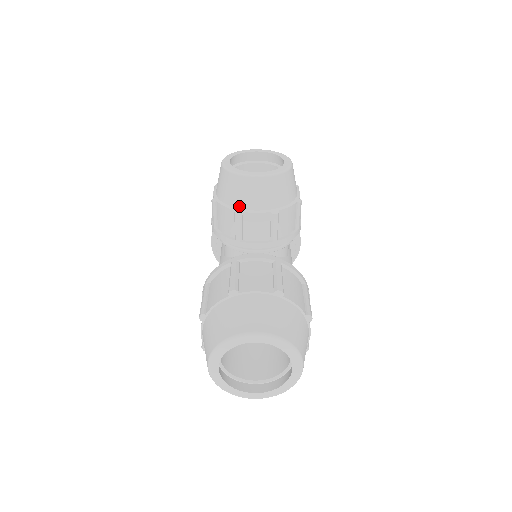
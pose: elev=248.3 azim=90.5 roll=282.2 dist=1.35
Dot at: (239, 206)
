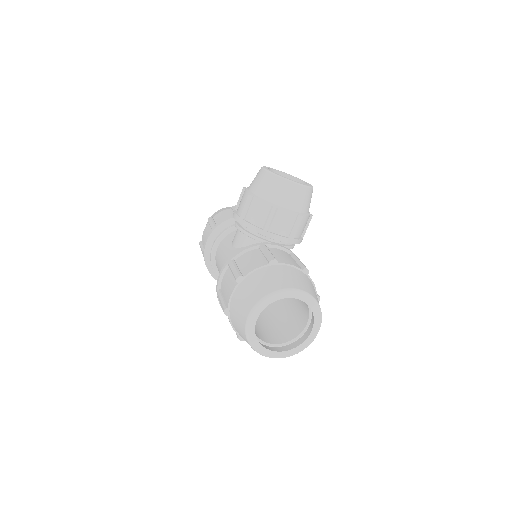
Dot at: (276, 202)
